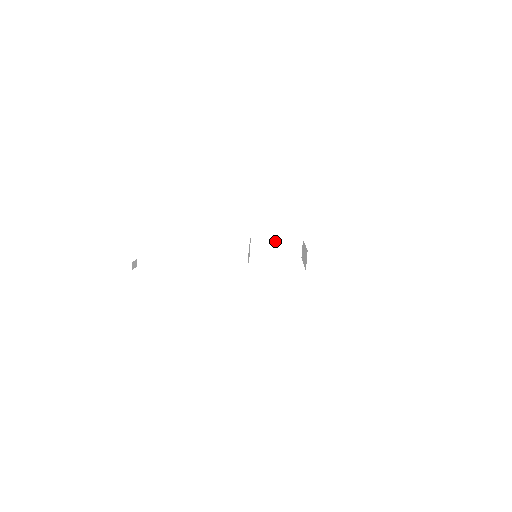
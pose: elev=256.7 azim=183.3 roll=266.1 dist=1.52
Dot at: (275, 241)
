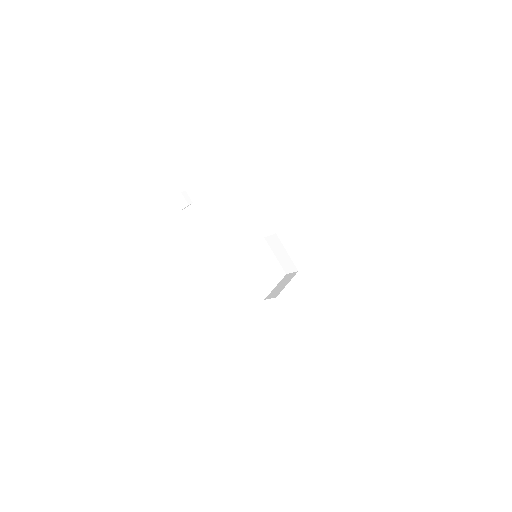
Dot at: (284, 252)
